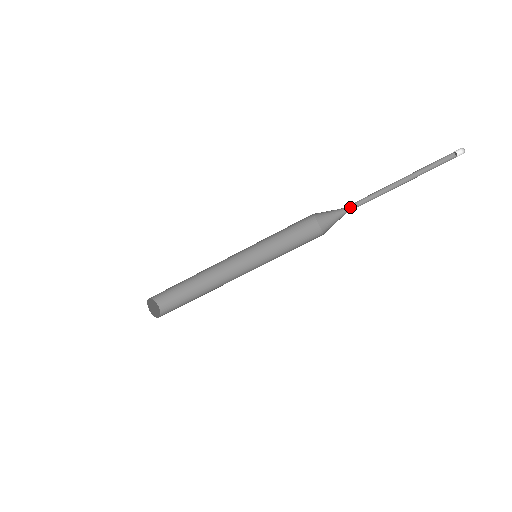
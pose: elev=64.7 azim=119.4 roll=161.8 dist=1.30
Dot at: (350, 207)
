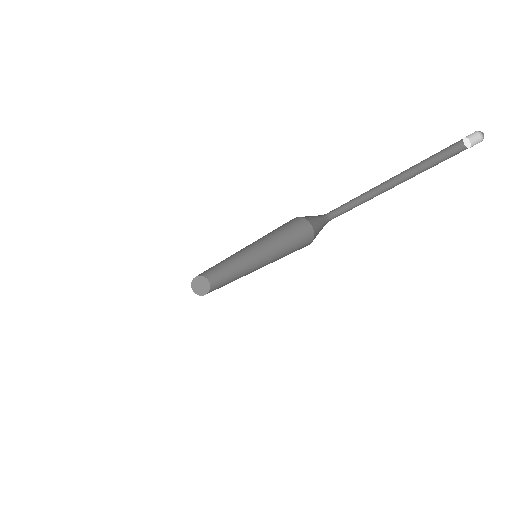
Dot at: (333, 214)
